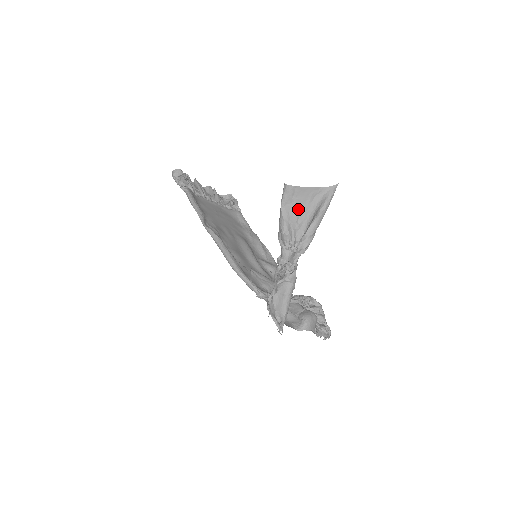
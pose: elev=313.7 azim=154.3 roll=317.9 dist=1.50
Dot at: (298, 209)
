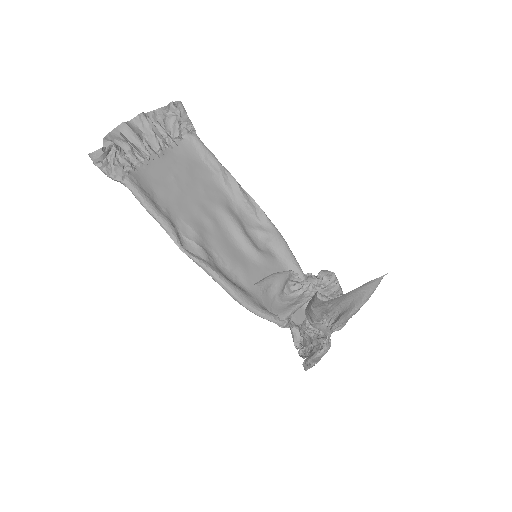
Dot at: (333, 302)
